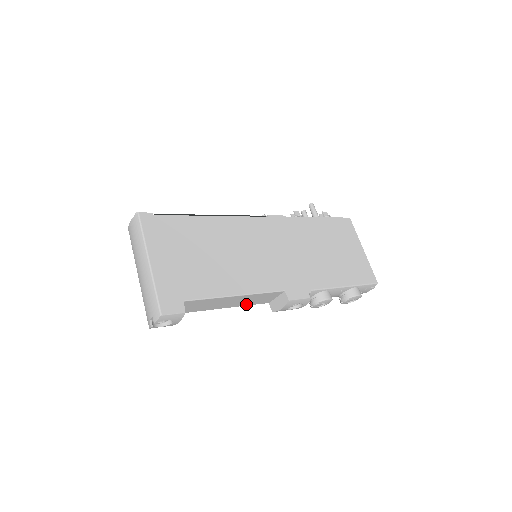
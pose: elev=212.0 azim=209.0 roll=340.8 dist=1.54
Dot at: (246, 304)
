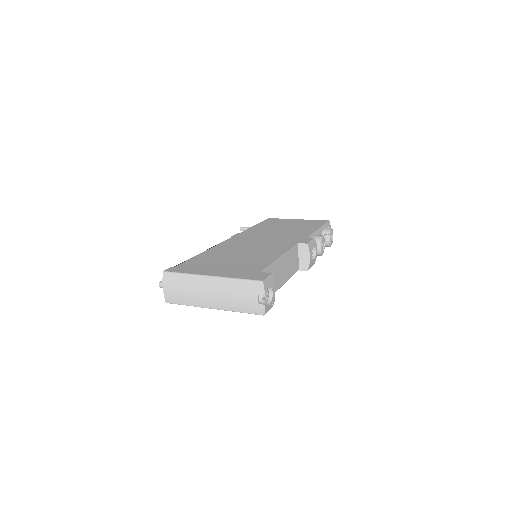
Dot at: (290, 275)
